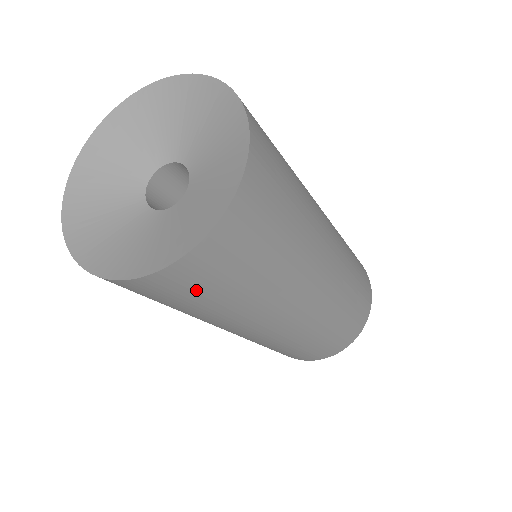
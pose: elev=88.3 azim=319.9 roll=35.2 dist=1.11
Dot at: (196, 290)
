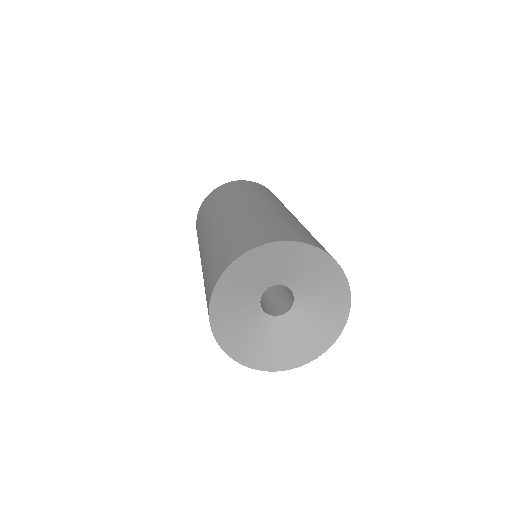
Dot at: occluded
